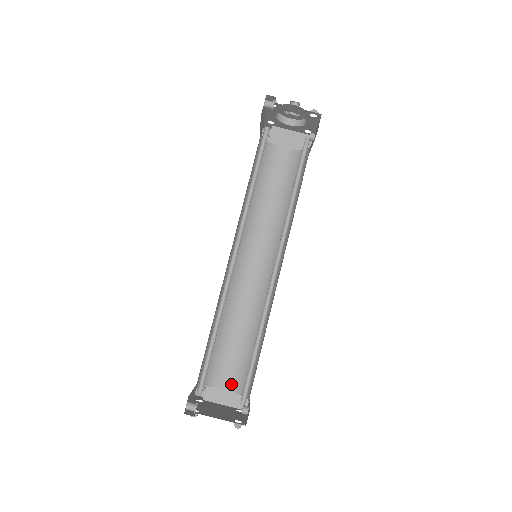
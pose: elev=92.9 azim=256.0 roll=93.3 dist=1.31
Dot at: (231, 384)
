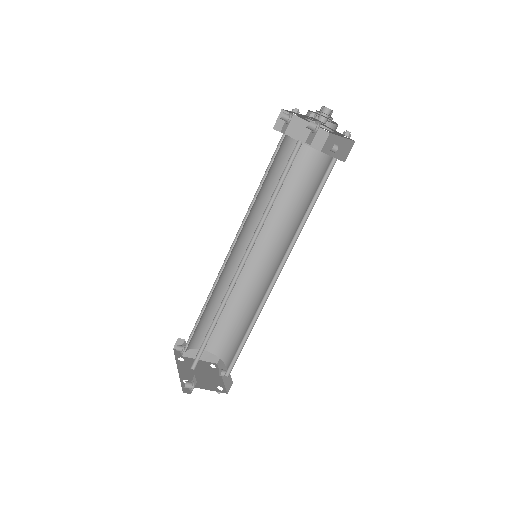
Dot at: (208, 346)
